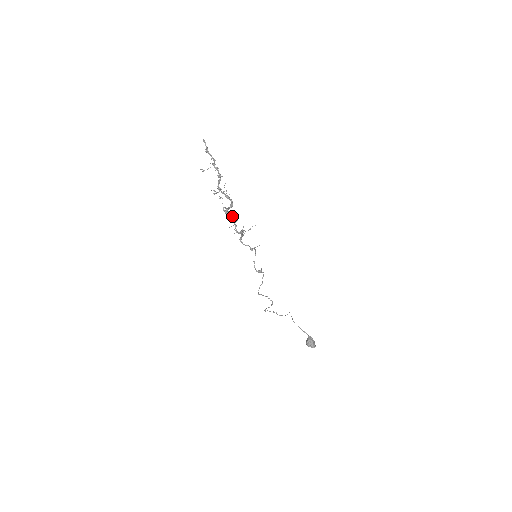
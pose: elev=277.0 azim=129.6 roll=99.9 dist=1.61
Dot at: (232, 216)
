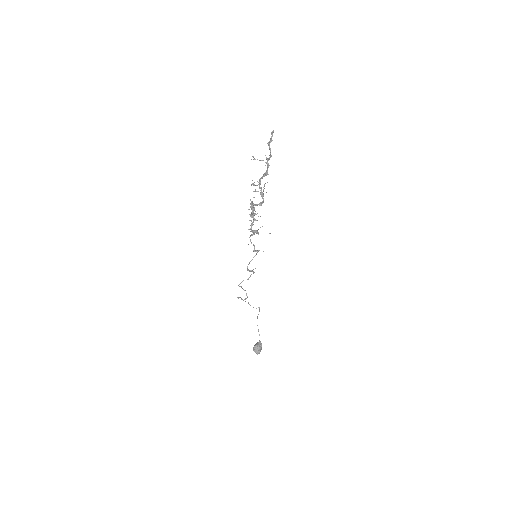
Dot at: (255, 214)
